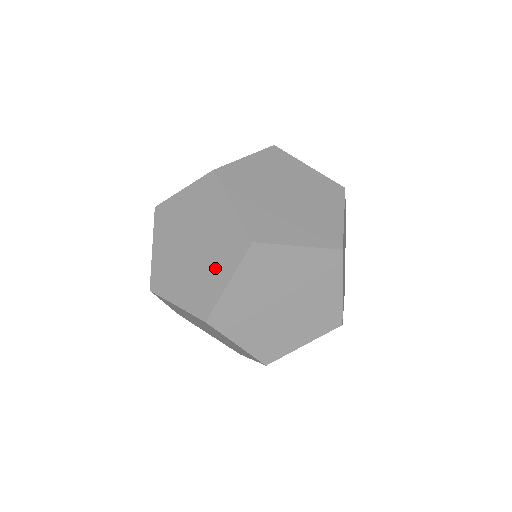
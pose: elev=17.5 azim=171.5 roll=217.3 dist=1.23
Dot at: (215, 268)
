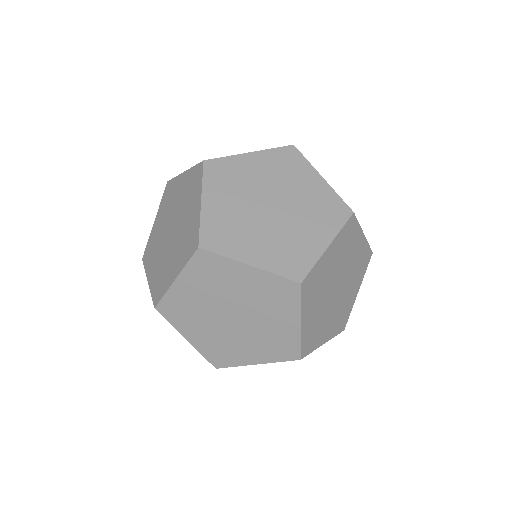
Dot at: (189, 211)
